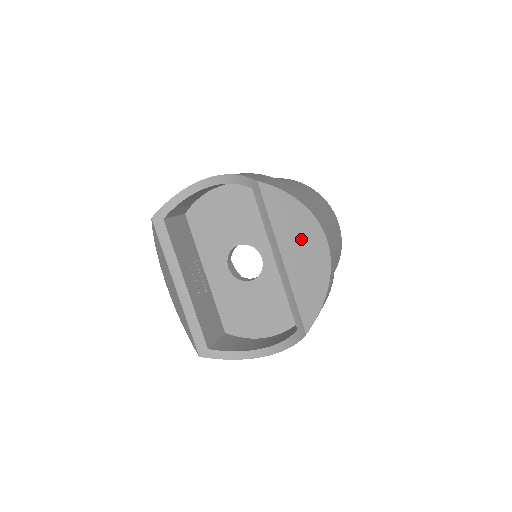
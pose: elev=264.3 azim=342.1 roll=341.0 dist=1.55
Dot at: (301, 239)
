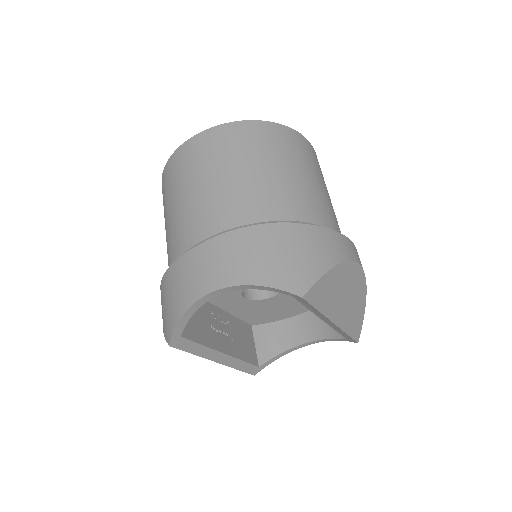
Dot at: (344, 292)
